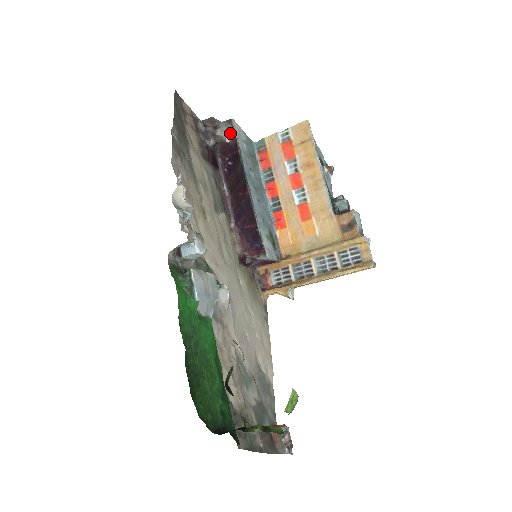
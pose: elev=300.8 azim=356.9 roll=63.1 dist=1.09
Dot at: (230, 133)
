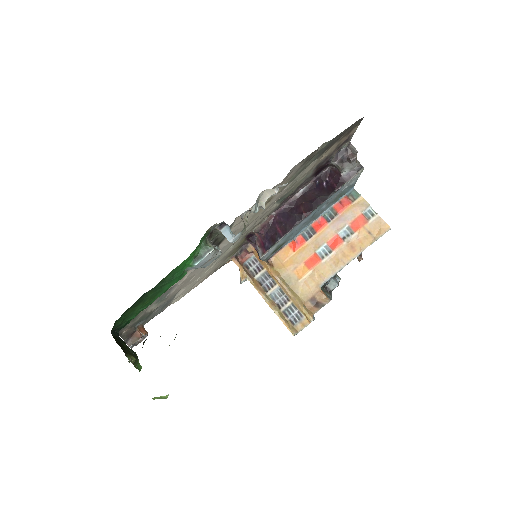
Dot at: (350, 173)
